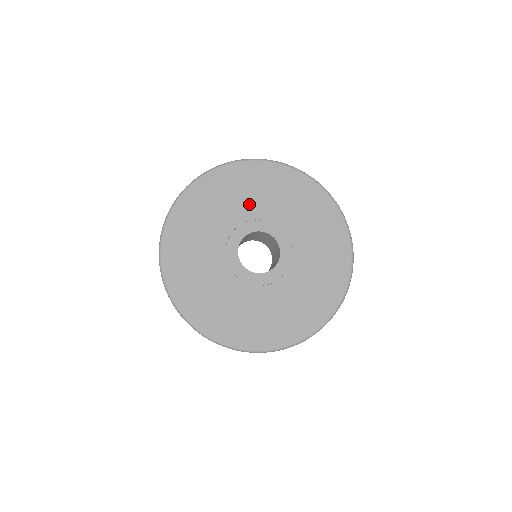
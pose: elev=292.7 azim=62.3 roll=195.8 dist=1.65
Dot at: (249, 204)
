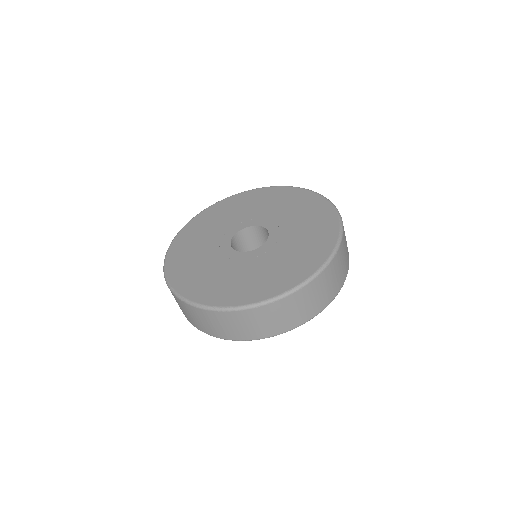
Dot at: (244, 213)
